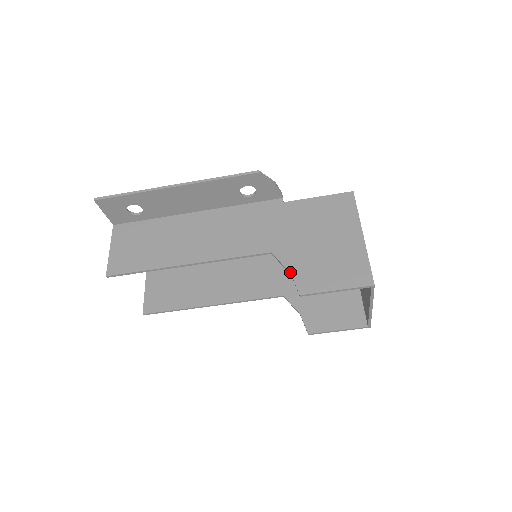
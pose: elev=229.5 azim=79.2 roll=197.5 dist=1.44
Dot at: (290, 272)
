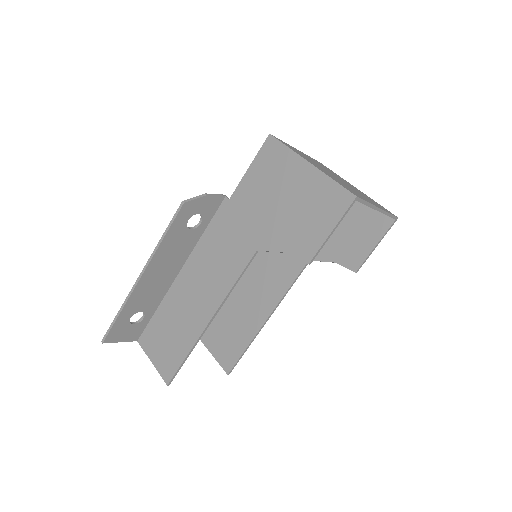
Dot at: (284, 252)
